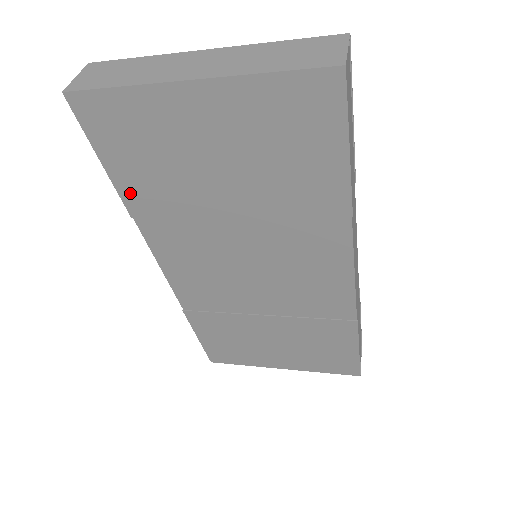
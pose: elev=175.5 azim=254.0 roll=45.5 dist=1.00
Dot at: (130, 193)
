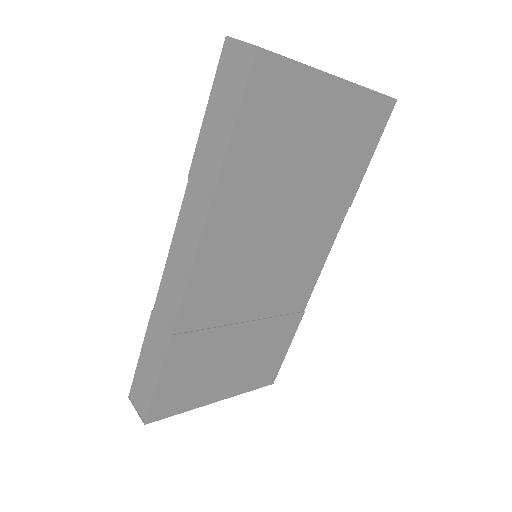
Dot at: (233, 167)
